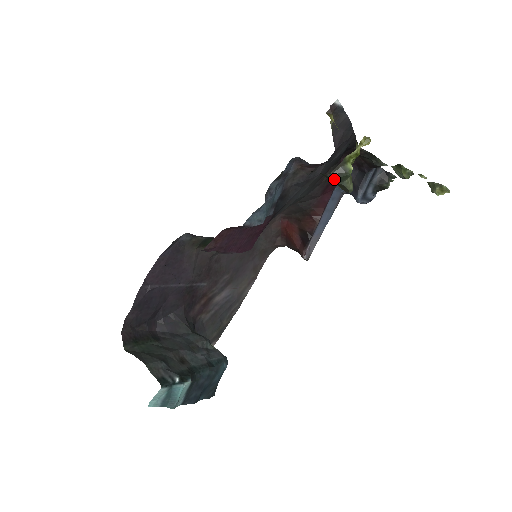
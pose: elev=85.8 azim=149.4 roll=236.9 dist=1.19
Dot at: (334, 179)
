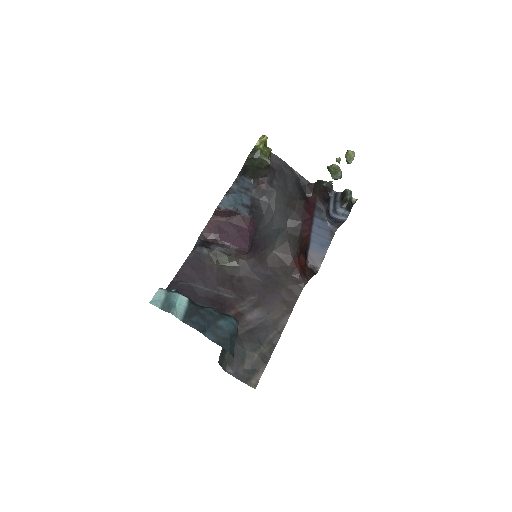
Dot at: (252, 156)
